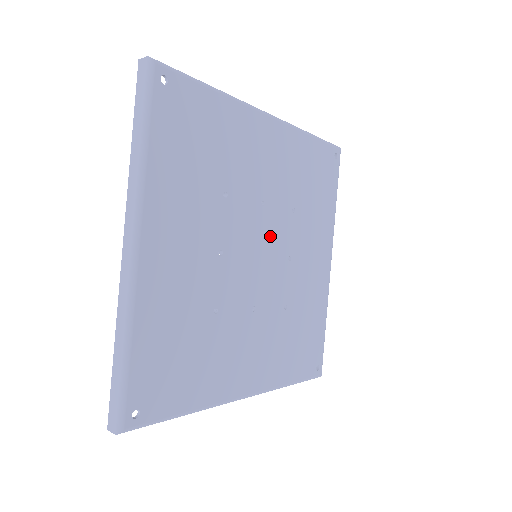
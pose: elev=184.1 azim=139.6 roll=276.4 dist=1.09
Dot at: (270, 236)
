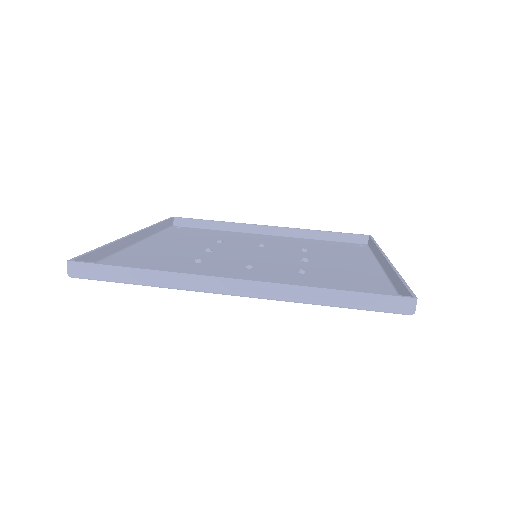
Dot at: occluded
